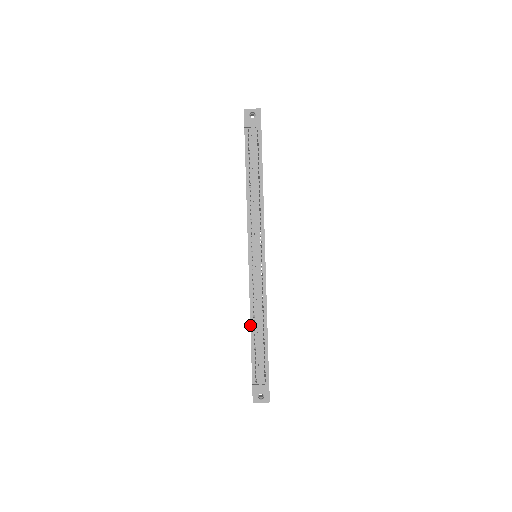
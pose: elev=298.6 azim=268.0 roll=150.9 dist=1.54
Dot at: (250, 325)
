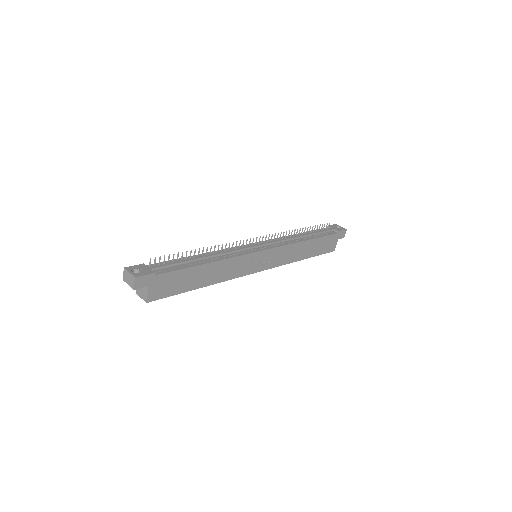
Dot at: (200, 254)
